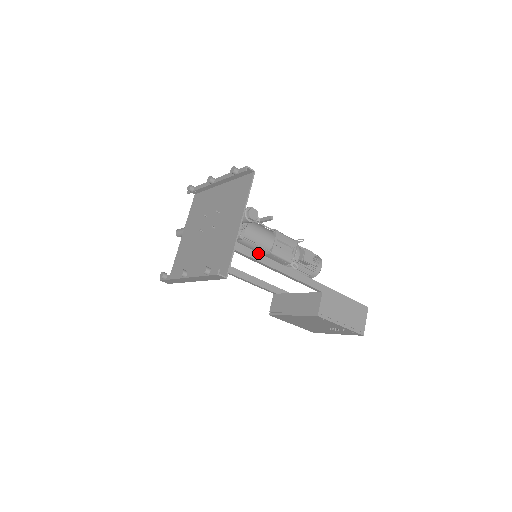
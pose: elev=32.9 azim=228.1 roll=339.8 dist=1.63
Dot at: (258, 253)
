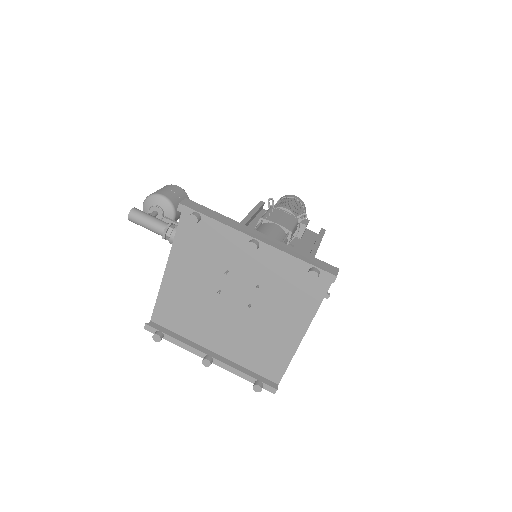
Dot at: occluded
